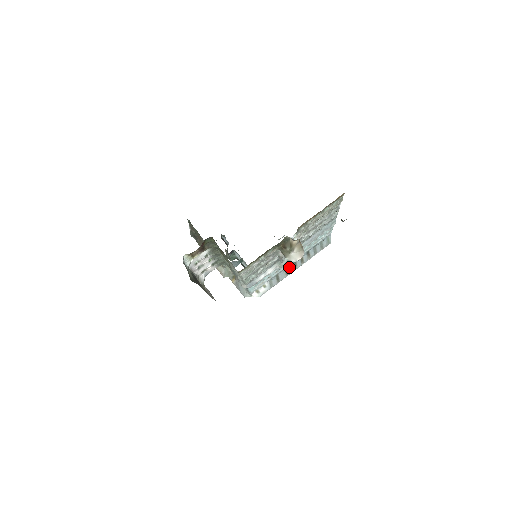
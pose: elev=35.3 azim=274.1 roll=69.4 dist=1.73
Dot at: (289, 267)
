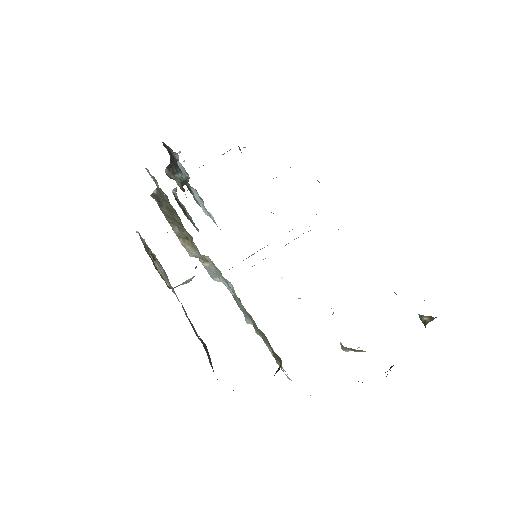
Dot at: occluded
